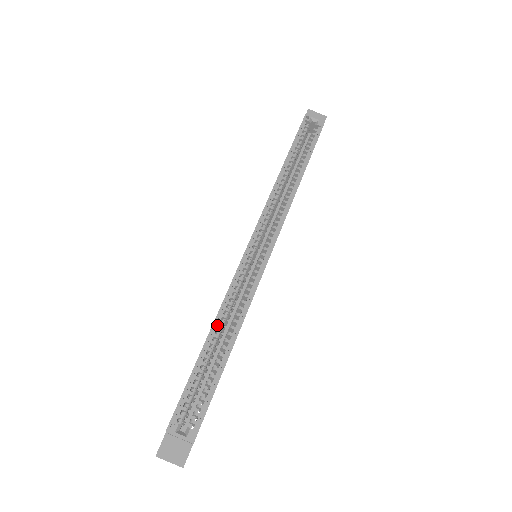
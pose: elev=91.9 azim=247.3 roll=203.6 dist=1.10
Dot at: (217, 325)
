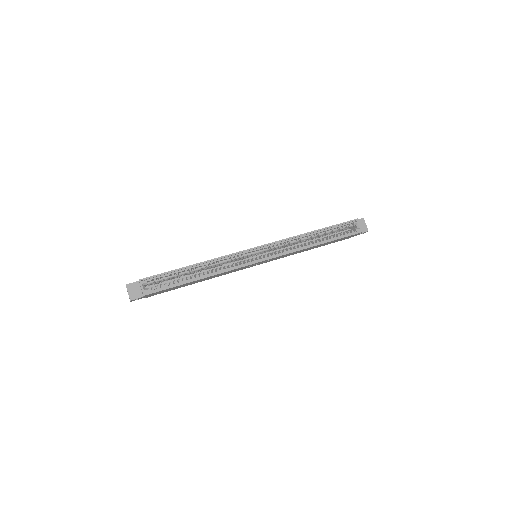
Dot at: (204, 264)
